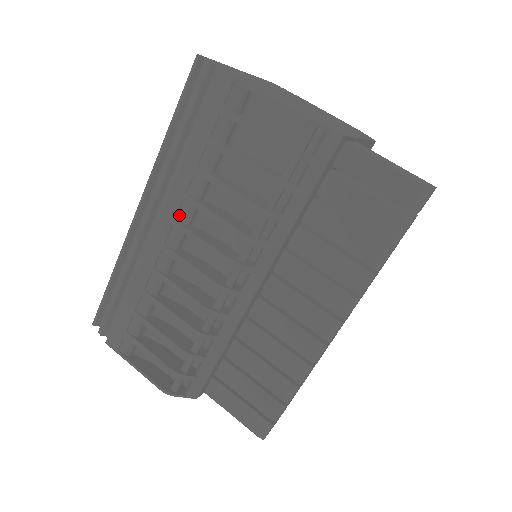
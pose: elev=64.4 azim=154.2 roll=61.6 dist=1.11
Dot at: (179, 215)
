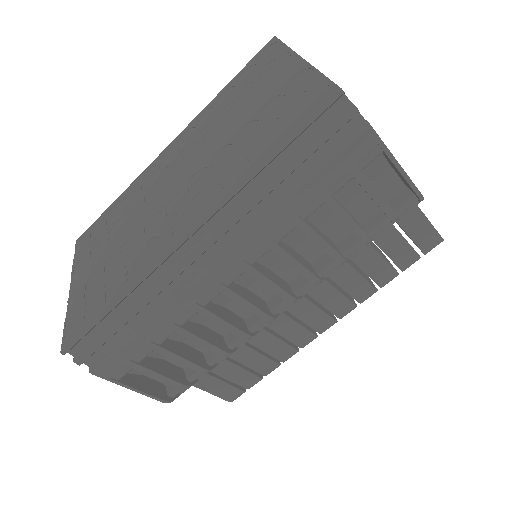
Dot at: (251, 256)
